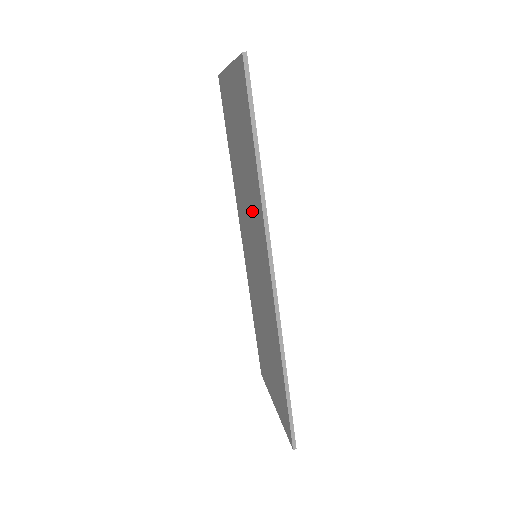
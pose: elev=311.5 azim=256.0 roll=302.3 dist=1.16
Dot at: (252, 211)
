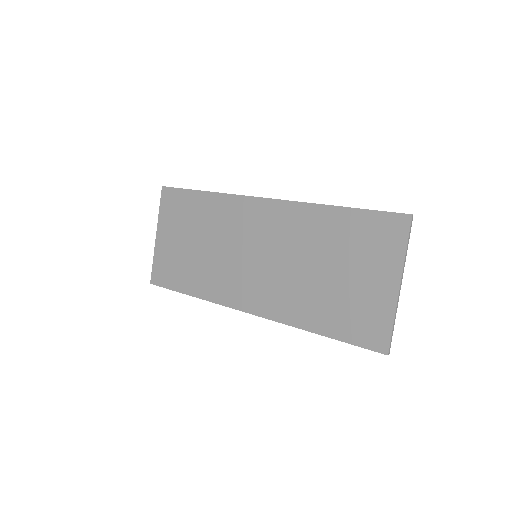
Dot at: (226, 231)
